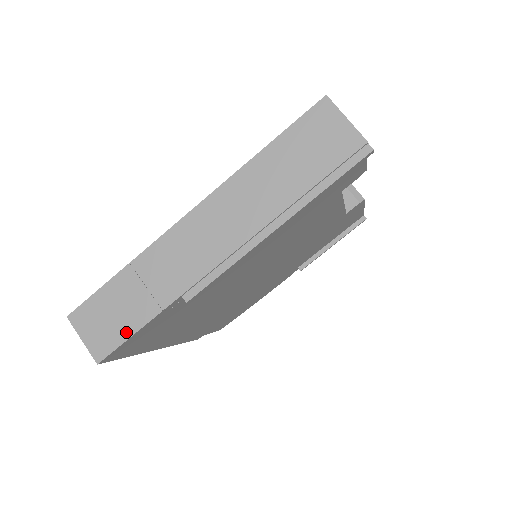
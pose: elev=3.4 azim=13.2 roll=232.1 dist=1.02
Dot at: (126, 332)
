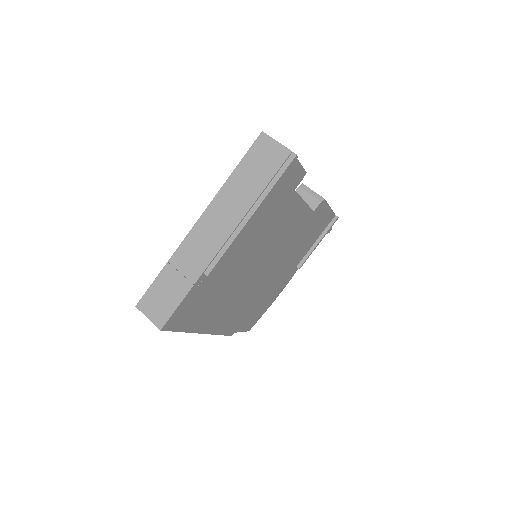
Dot at: (174, 305)
